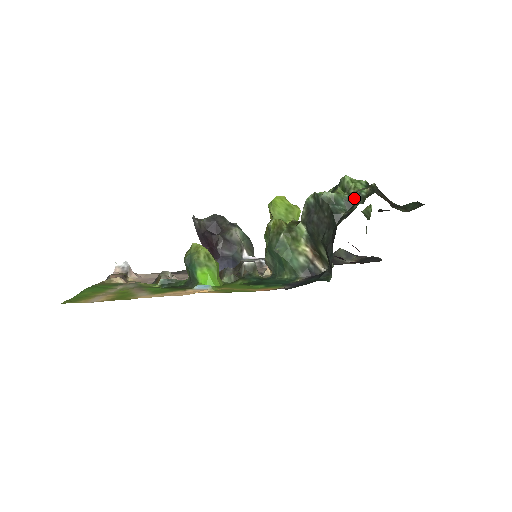
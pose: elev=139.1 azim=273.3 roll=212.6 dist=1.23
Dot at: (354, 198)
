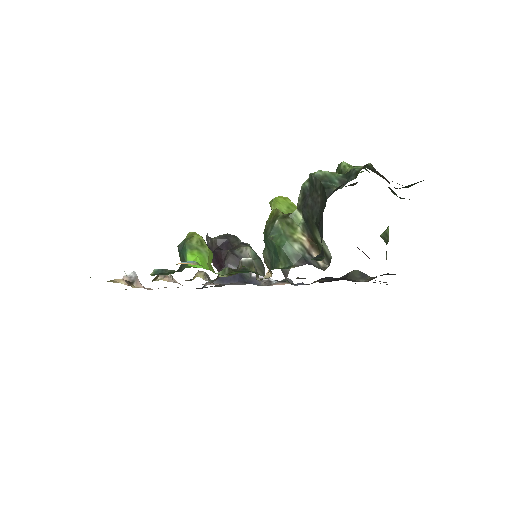
Dot at: (348, 176)
